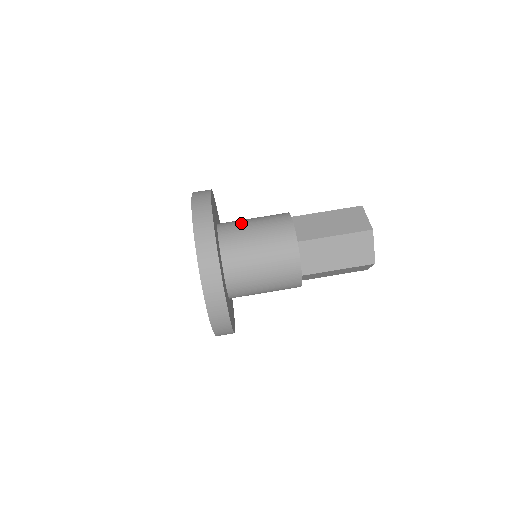
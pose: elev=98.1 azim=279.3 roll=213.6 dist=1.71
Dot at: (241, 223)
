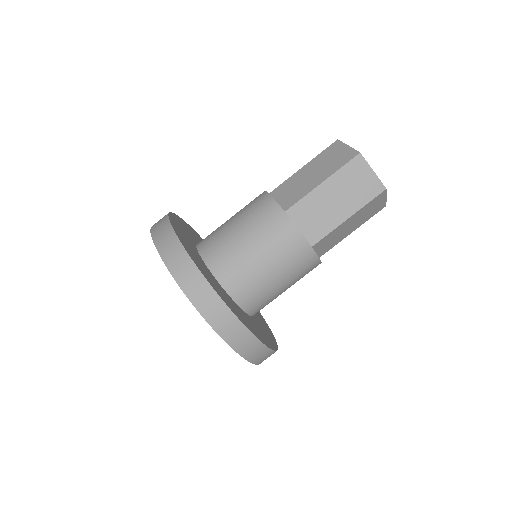
Dot at: (237, 257)
